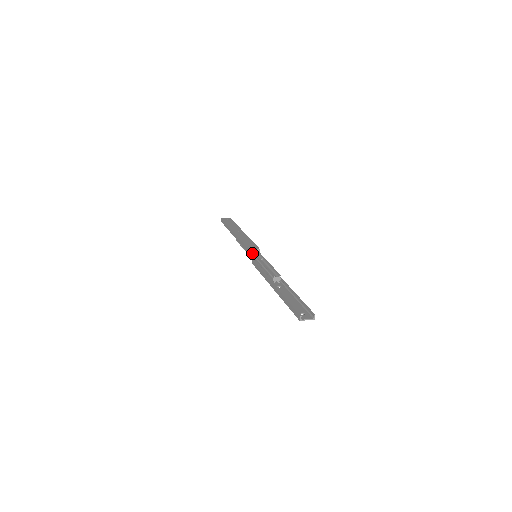
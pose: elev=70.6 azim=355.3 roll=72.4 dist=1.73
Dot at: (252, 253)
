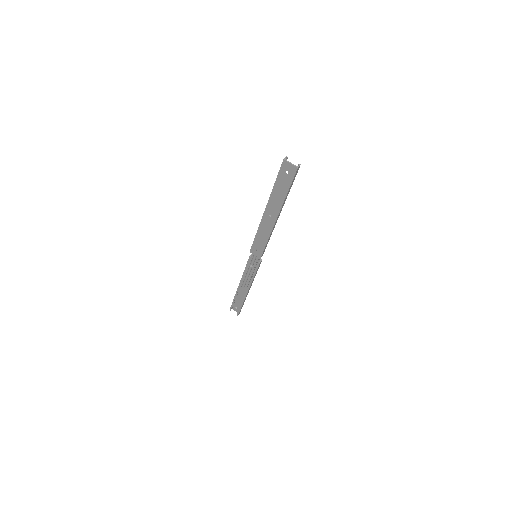
Dot at: occluded
